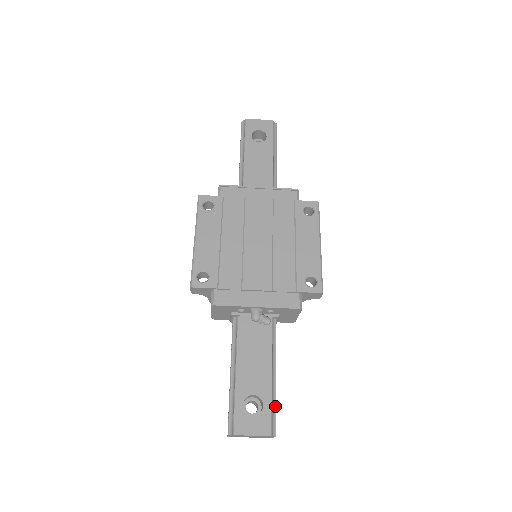
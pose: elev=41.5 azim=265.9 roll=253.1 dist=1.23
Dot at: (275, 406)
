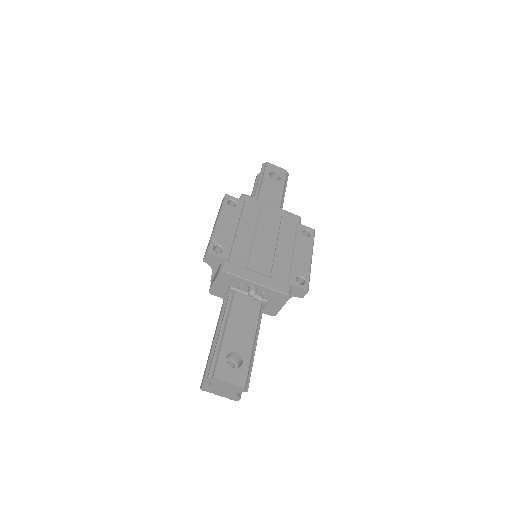
Dot at: (251, 367)
